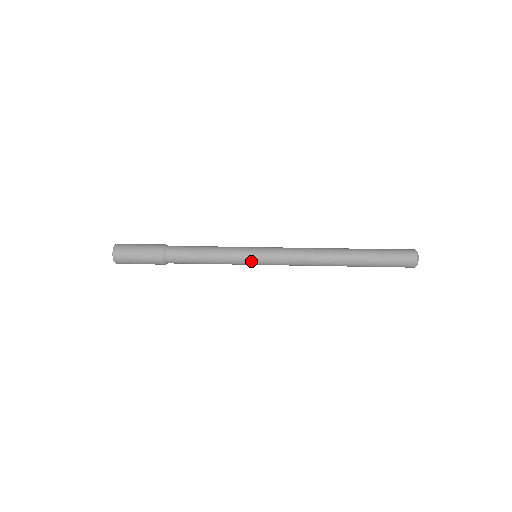
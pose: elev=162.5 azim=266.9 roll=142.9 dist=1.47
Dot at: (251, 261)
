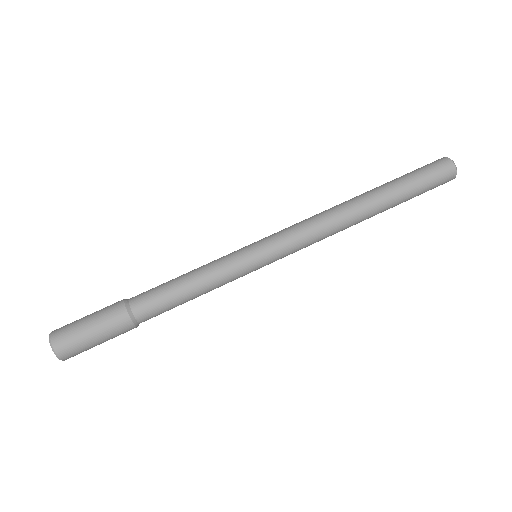
Dot at: occluded
